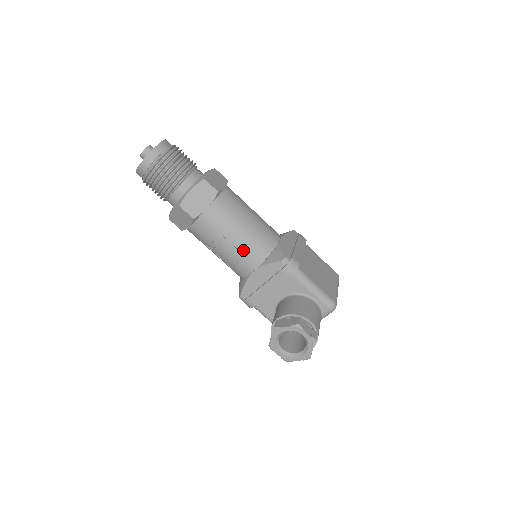
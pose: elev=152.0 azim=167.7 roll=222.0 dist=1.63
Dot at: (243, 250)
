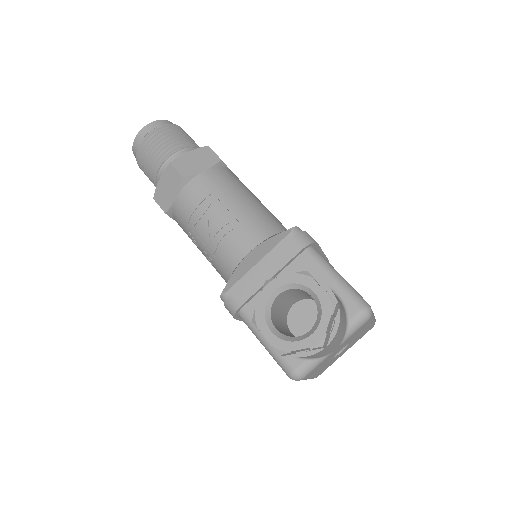
Dot at: (239, 223)
